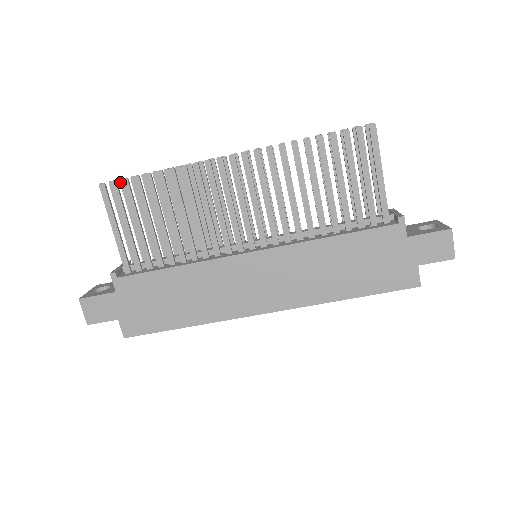
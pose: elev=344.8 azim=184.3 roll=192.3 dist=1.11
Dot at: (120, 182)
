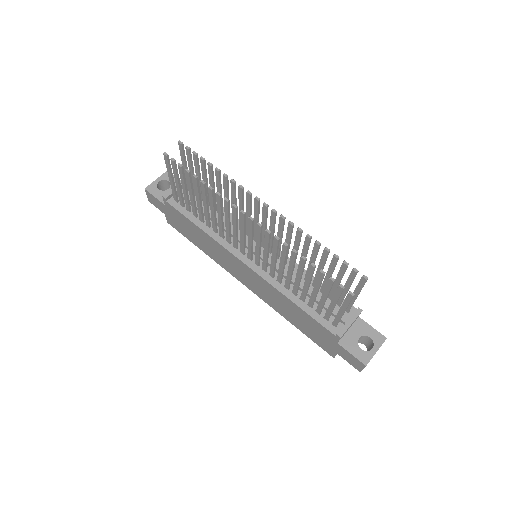
Dot at: (185, 148)
